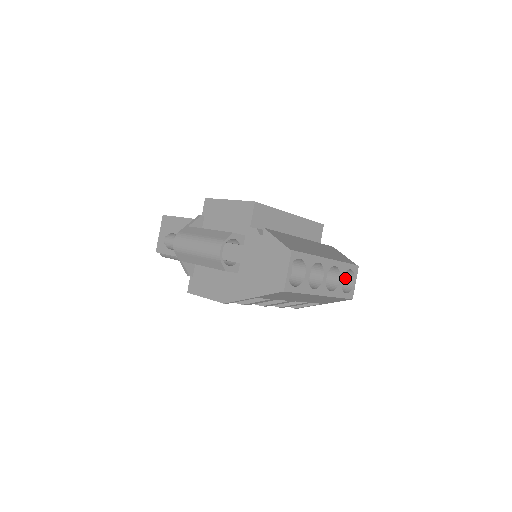
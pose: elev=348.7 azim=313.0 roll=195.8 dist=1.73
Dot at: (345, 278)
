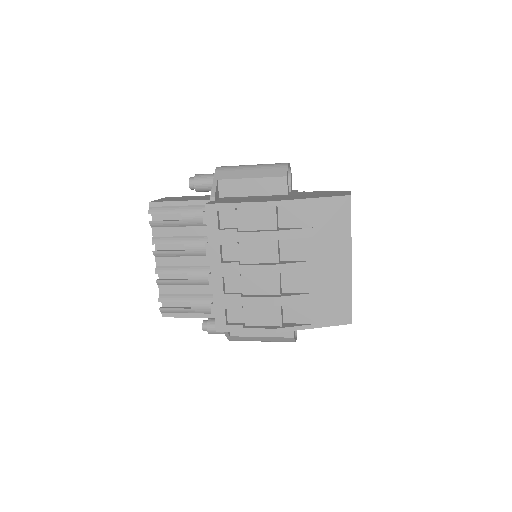
Dot at: occluded
